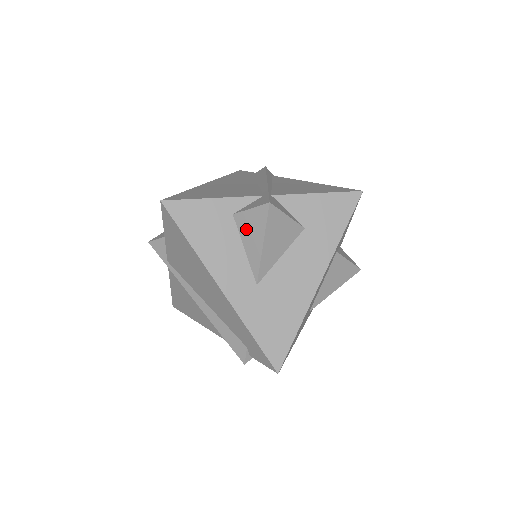
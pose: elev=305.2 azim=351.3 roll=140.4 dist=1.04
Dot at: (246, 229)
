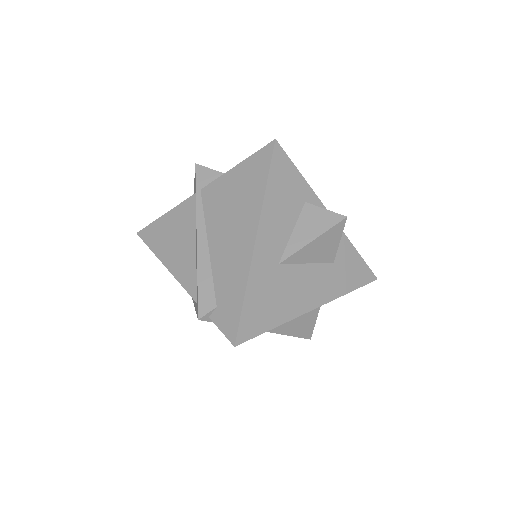
Dot at: (308, 219)
